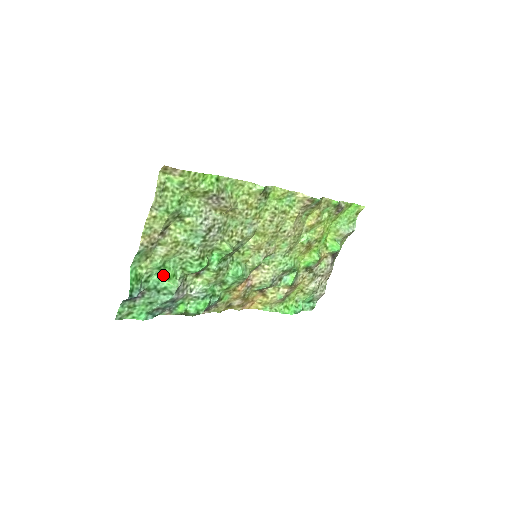
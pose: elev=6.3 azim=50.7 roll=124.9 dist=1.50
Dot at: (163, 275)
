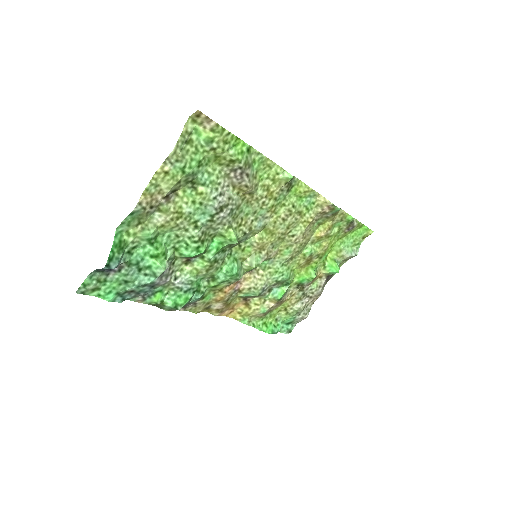
Dot at: (151, 250)
